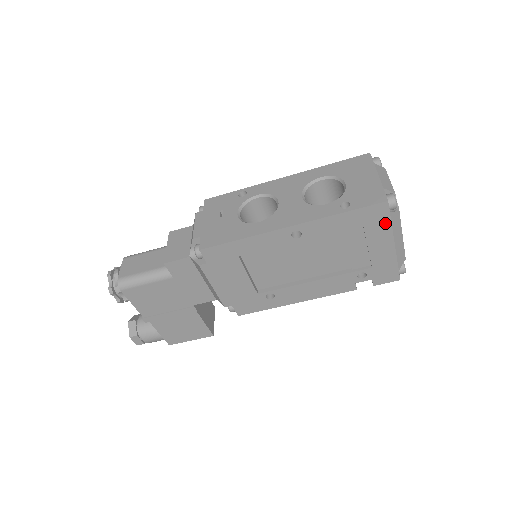
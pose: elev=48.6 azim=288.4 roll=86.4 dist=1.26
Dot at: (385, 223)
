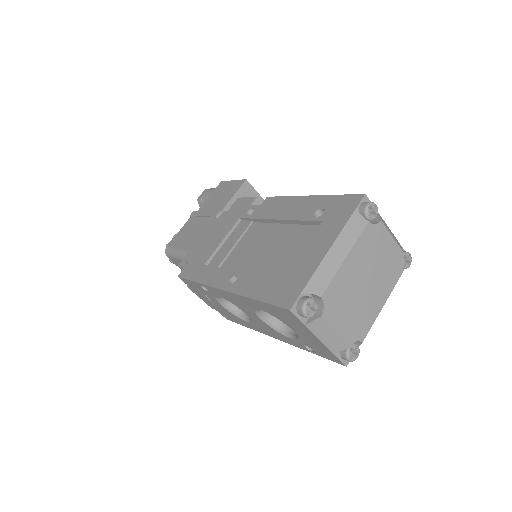
Dot at: occluded
